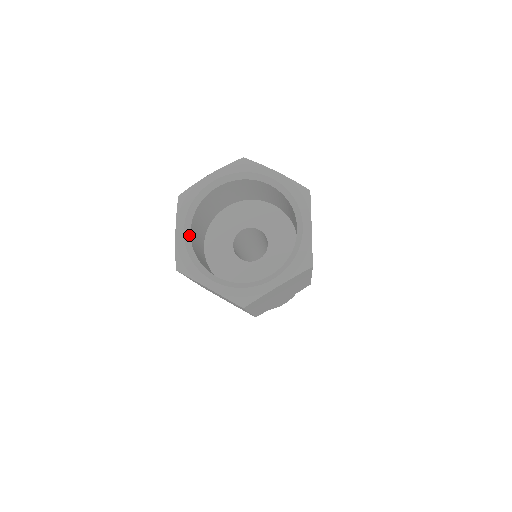
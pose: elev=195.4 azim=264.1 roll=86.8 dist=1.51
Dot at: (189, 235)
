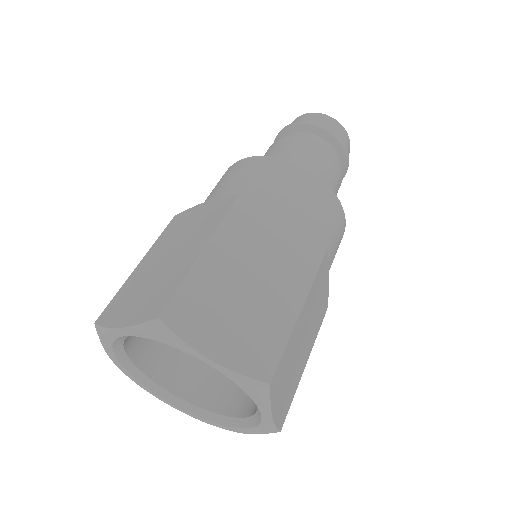
Dot at: (128, 360)
